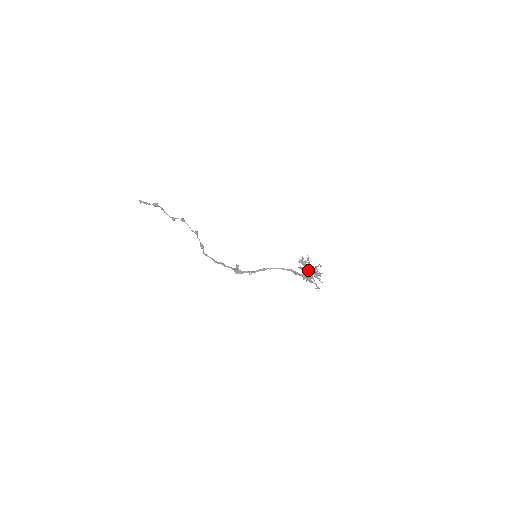
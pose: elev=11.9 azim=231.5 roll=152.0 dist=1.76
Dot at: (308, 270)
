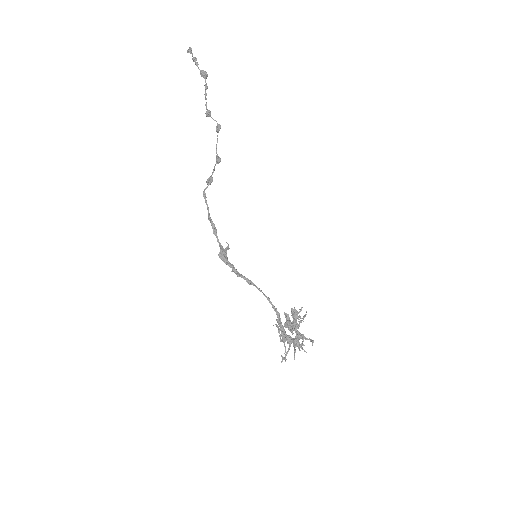
Dot at: (293, 329)
